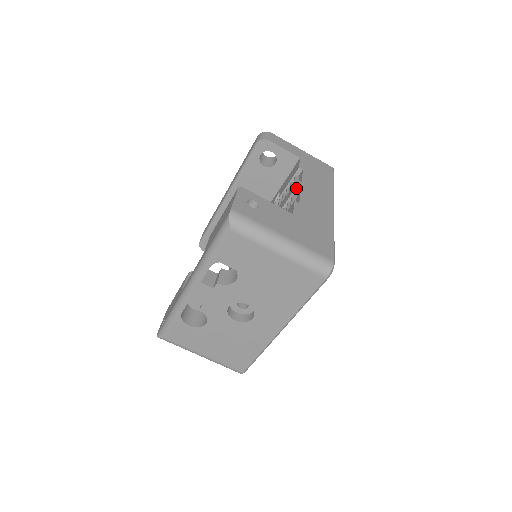
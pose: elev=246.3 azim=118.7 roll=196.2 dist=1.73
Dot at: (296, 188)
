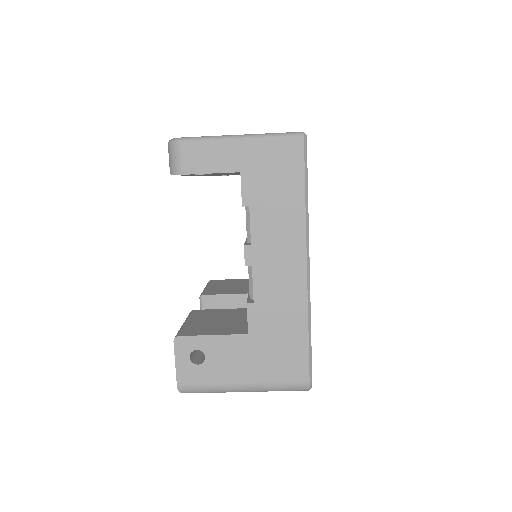
Dot at: (245, 265)
